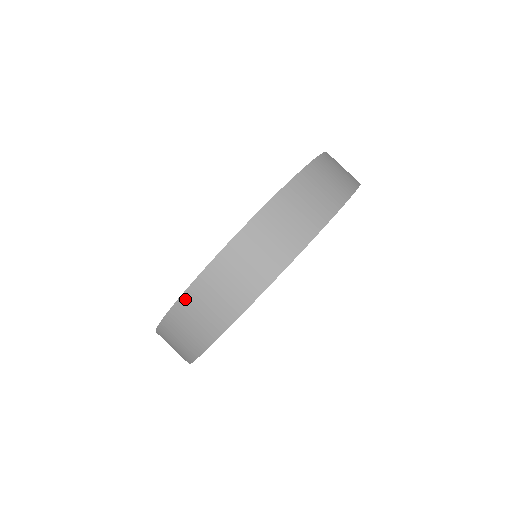
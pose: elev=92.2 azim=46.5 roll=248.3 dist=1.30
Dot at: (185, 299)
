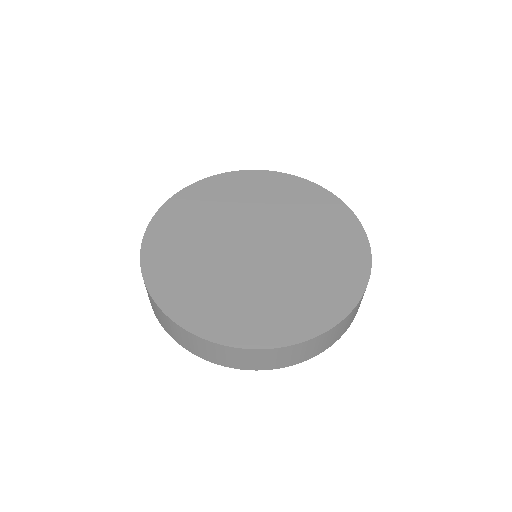
Dot at: (146, 289)
